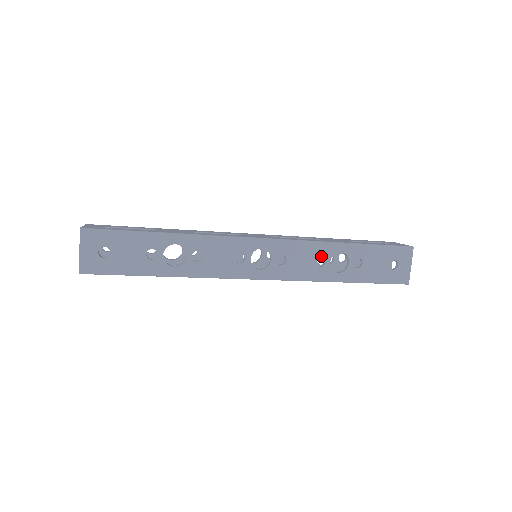
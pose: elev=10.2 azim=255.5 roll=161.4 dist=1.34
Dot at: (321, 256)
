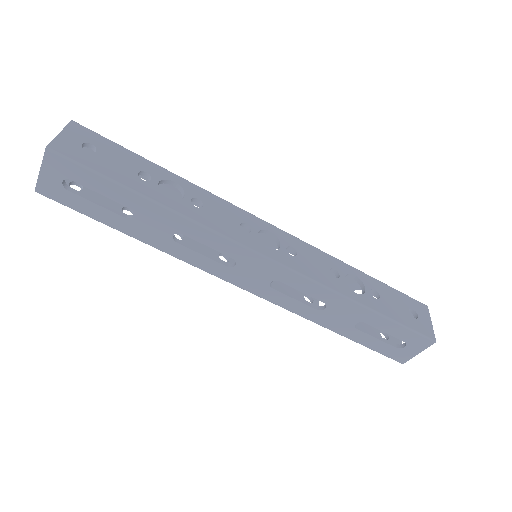
Dot at: (334, 268)
